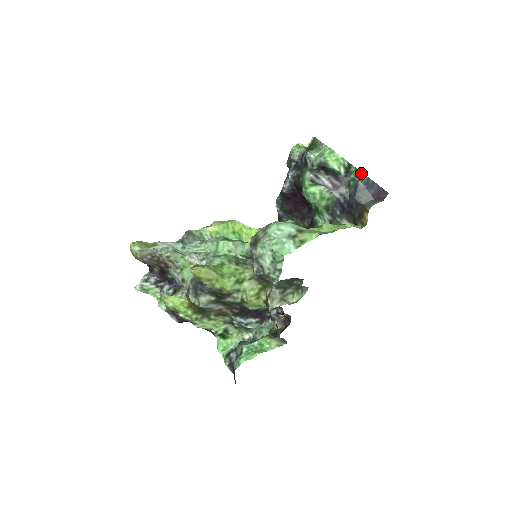
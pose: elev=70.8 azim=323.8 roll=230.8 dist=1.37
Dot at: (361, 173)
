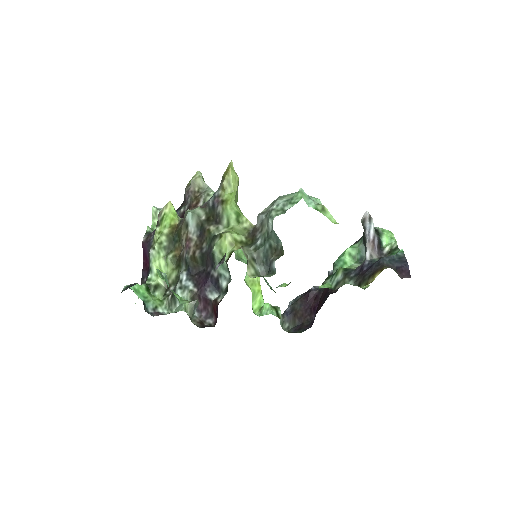
Dot at: (402, 251)
